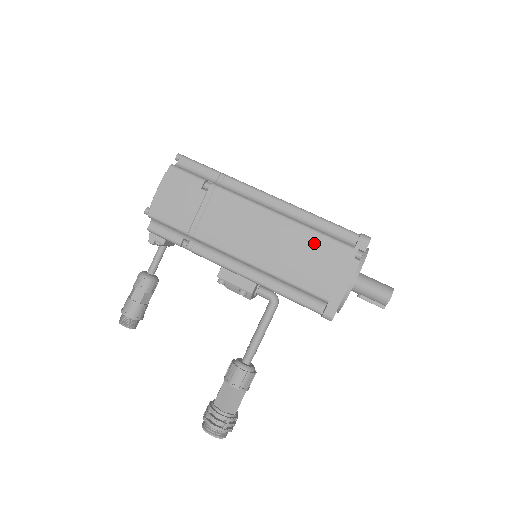
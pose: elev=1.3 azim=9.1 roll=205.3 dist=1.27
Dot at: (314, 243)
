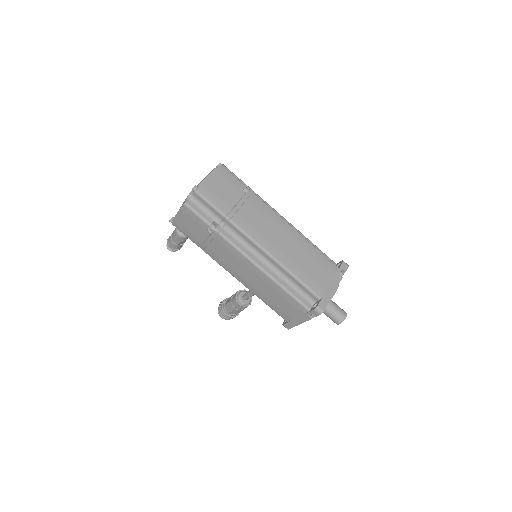
Dot at: (283, 296)
